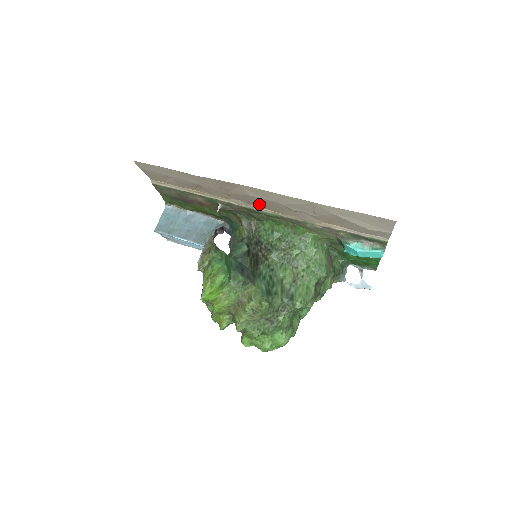
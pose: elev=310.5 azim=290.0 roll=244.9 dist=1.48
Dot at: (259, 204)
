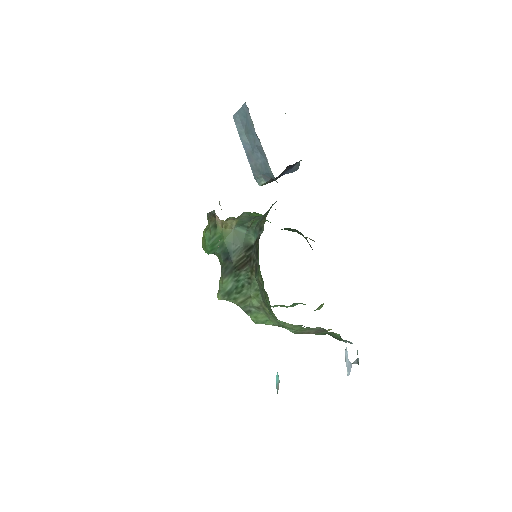
Dot at: occluded
